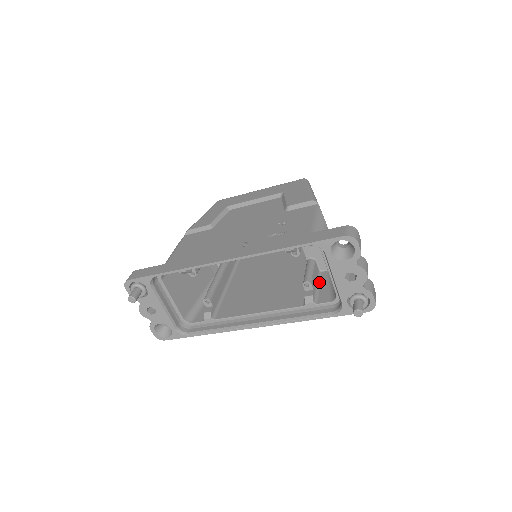
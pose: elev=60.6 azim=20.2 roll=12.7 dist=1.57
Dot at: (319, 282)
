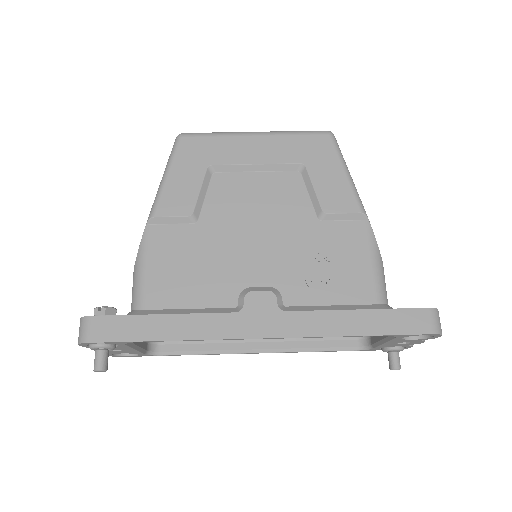
Dot at: occluded
